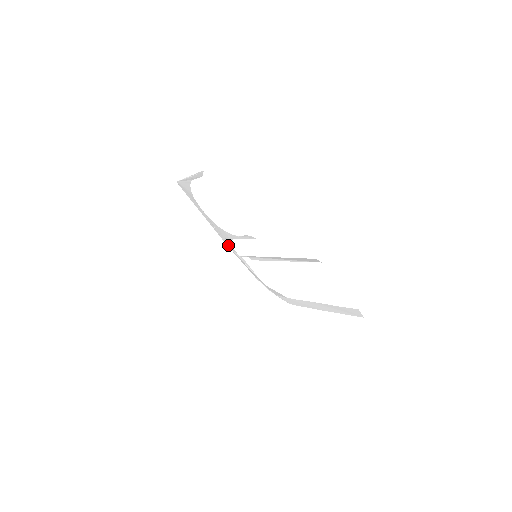
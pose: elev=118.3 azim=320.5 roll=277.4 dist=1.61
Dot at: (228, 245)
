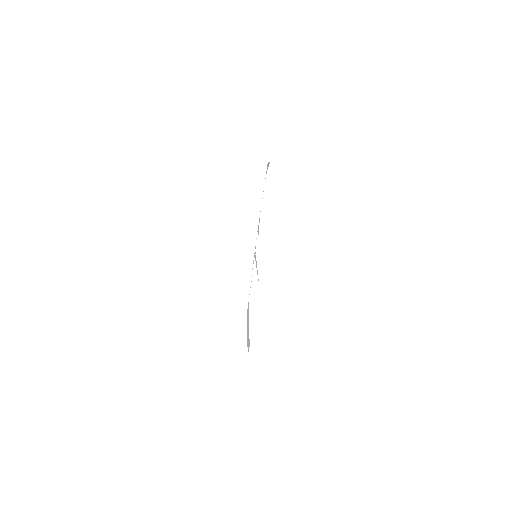
Dot at: occluded
